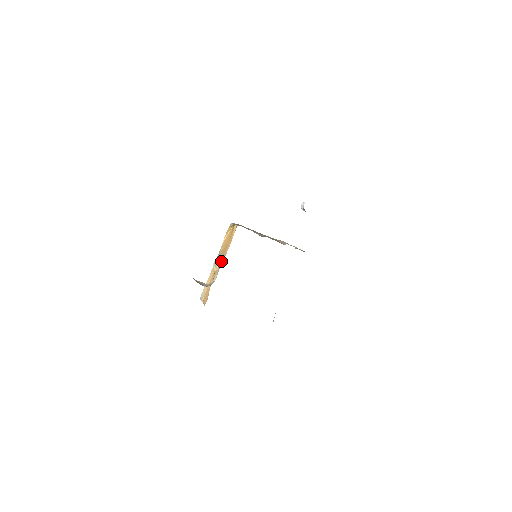
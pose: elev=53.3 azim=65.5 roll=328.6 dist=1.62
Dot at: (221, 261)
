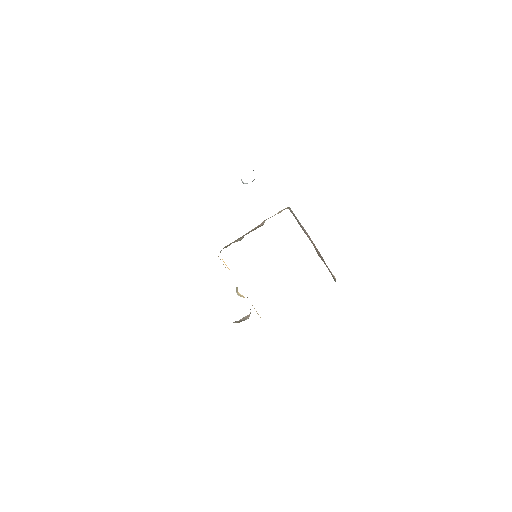
Dot at: occluded
